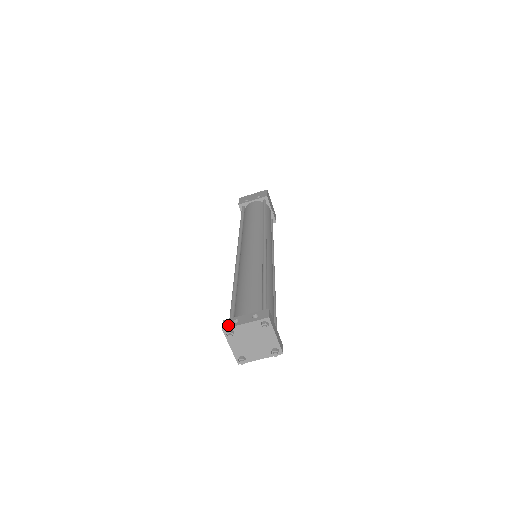
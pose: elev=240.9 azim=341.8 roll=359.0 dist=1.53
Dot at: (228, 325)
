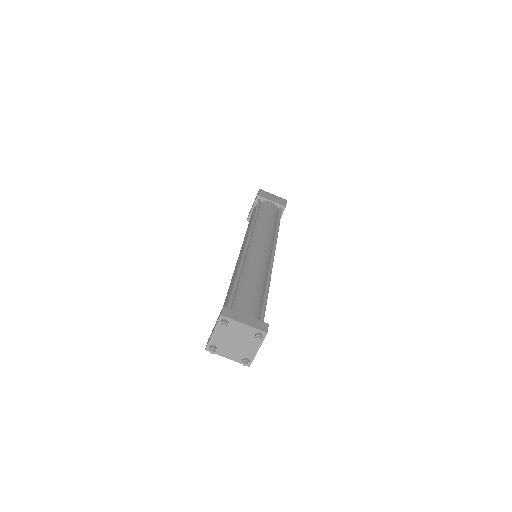
Dot at: (207, 343)
